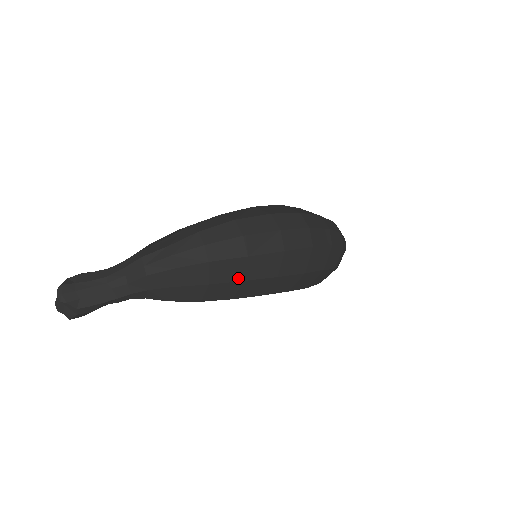
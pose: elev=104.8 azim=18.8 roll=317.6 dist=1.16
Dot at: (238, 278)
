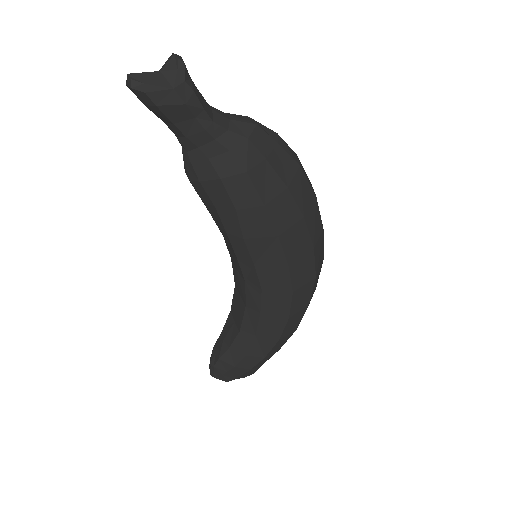
Dot at: (303, 209)
